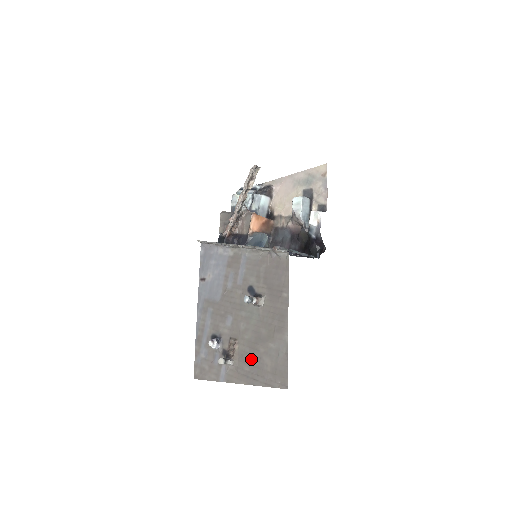
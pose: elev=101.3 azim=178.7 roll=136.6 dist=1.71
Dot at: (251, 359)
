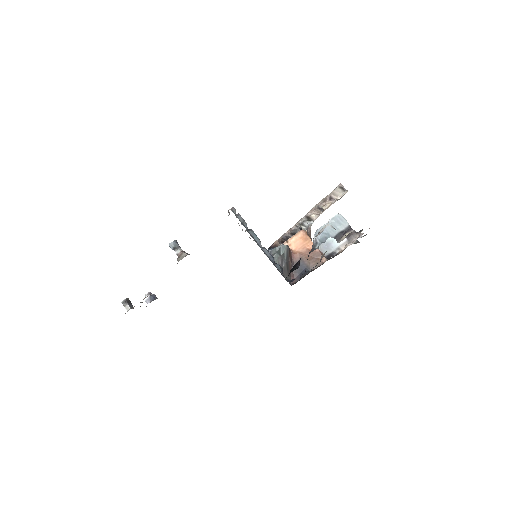
Dot at: occluded
